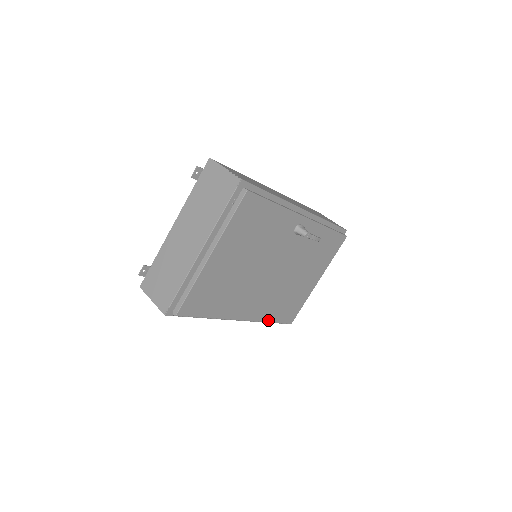
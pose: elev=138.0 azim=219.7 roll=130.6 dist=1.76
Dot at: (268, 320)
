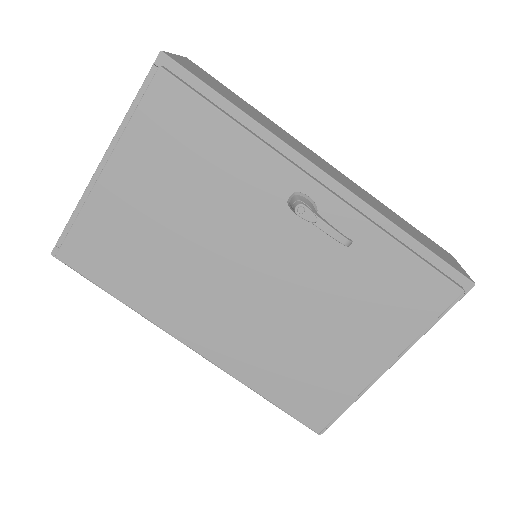
Dot at: (253, 385)
